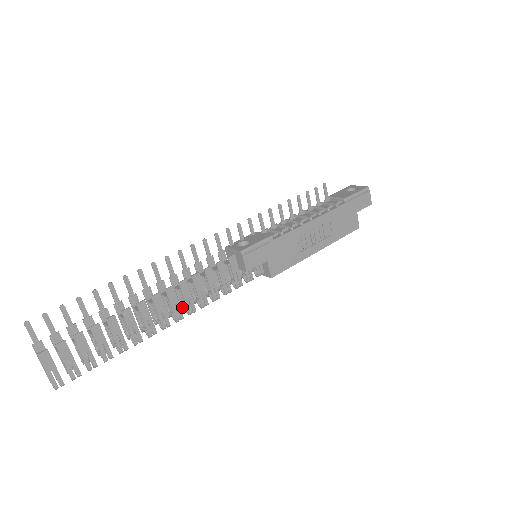
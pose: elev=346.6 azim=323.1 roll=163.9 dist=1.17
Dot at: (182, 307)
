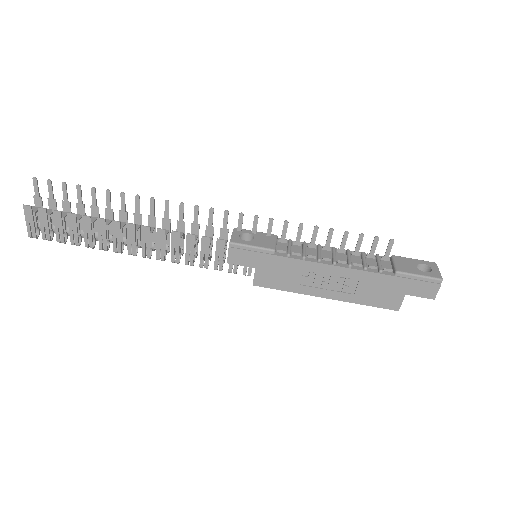
Dot at: occluded
